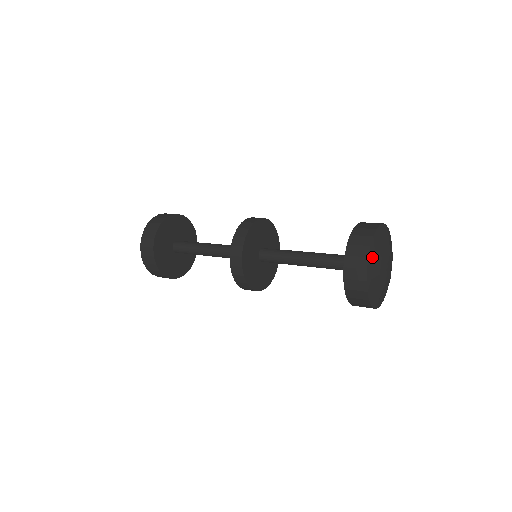
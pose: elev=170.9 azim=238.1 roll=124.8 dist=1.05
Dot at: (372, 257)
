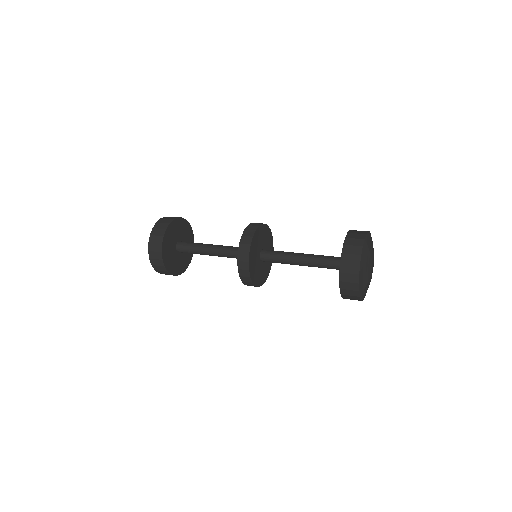
Dot at: (365, 248)
